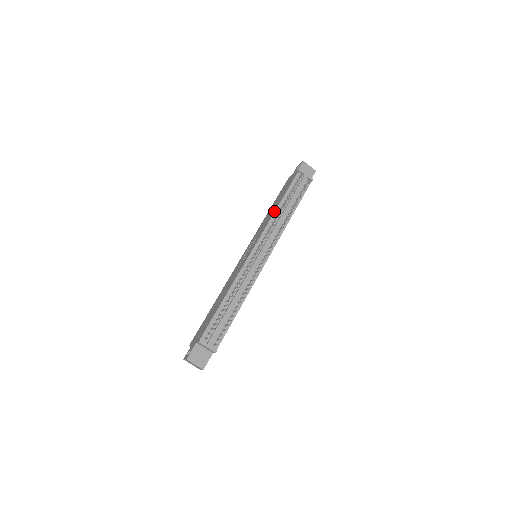
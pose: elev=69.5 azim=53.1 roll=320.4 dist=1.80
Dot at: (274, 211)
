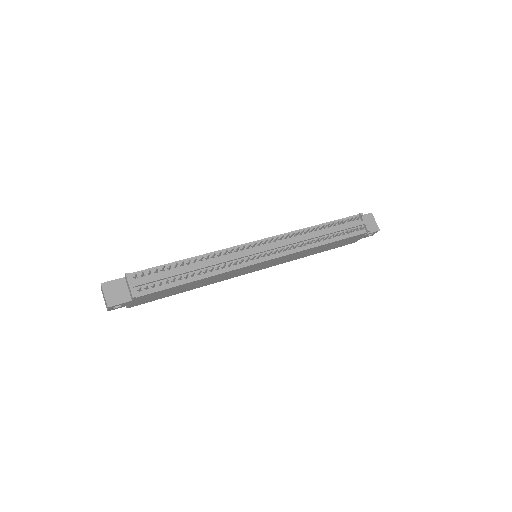
Dot at: occluded
